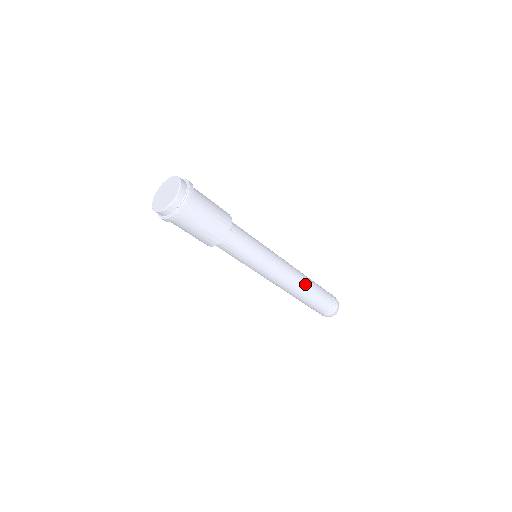
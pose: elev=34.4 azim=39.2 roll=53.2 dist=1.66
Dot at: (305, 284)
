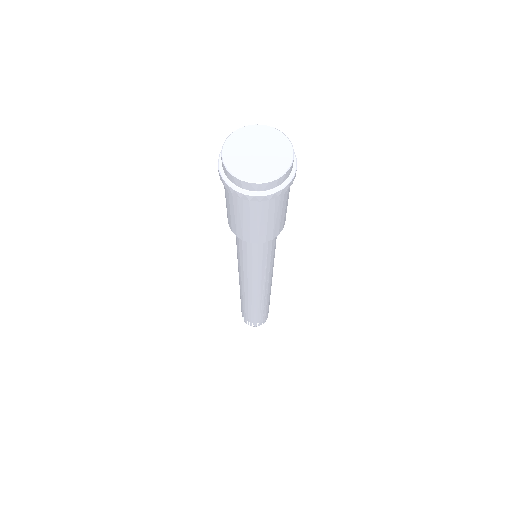
Dot at: (264, 302)
